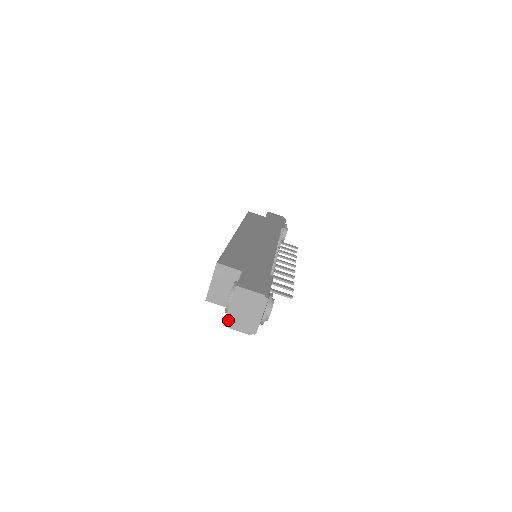
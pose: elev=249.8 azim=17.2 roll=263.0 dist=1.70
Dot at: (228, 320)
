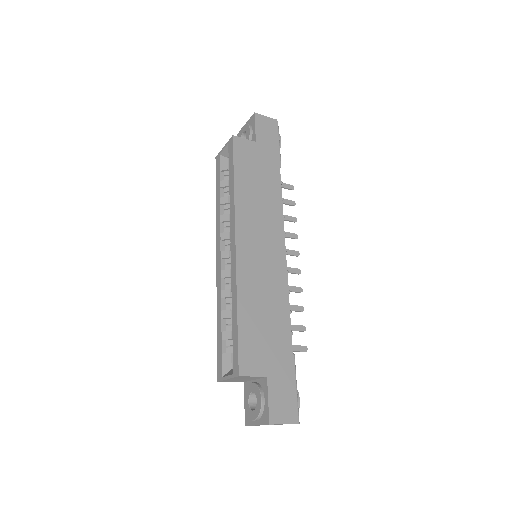
Dot at: occluded
